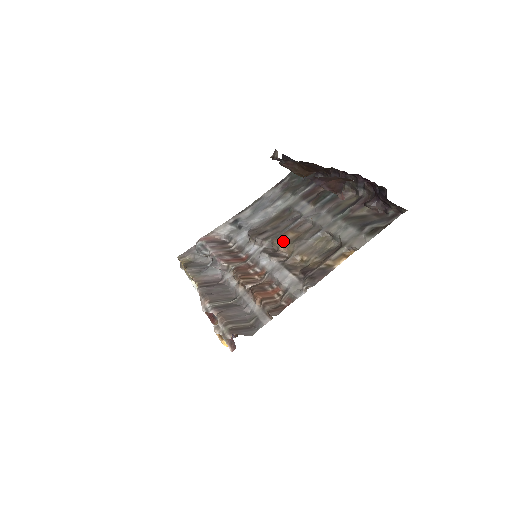
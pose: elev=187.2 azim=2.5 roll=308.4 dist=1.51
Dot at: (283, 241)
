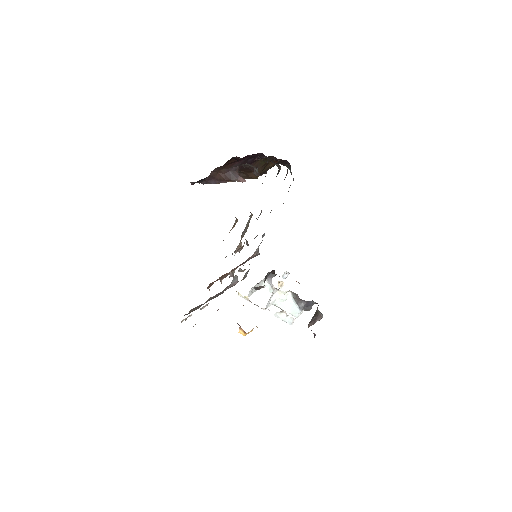
Dot at: occluded
